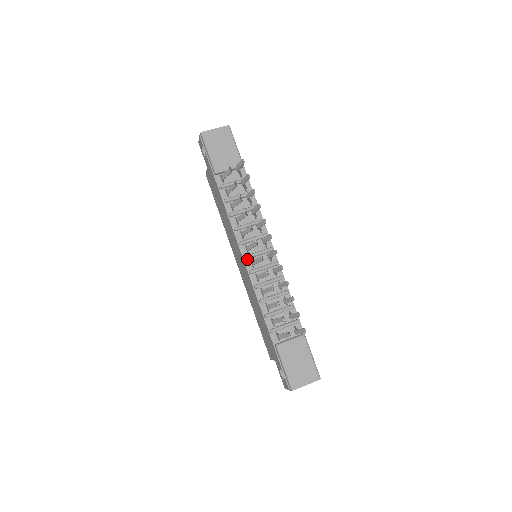
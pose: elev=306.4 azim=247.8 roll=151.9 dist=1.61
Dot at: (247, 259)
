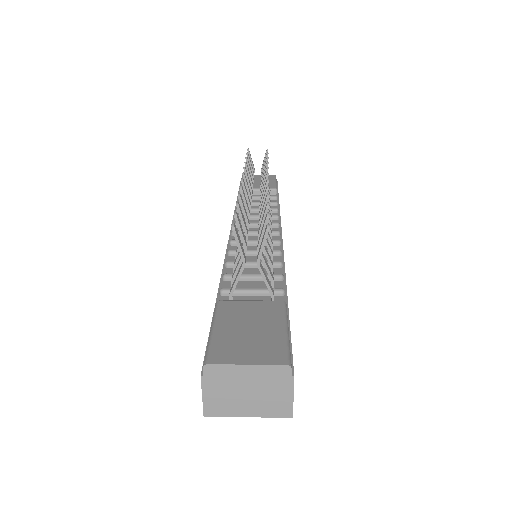
Dot at: occluded
